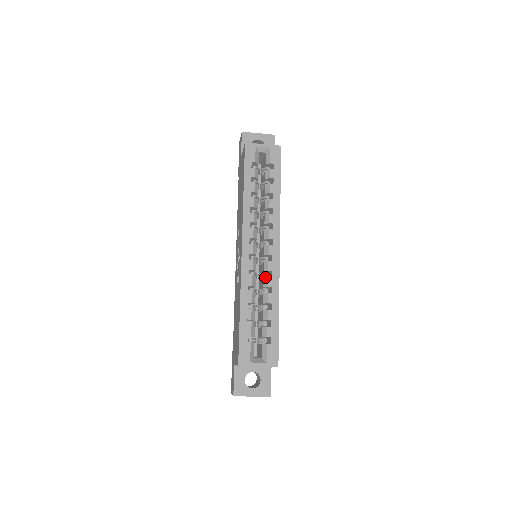
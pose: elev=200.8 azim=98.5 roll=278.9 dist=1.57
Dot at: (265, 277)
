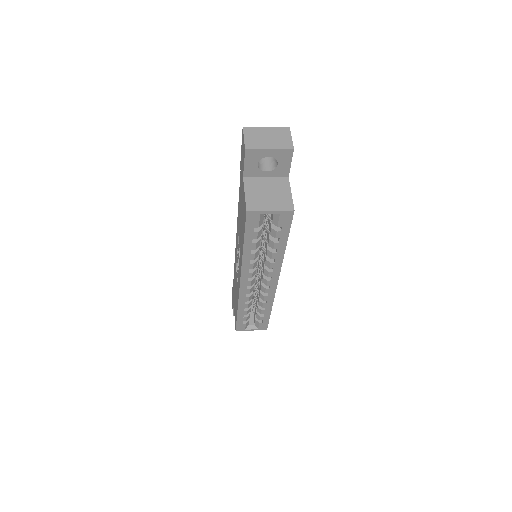
Dot at: (261, 294)
